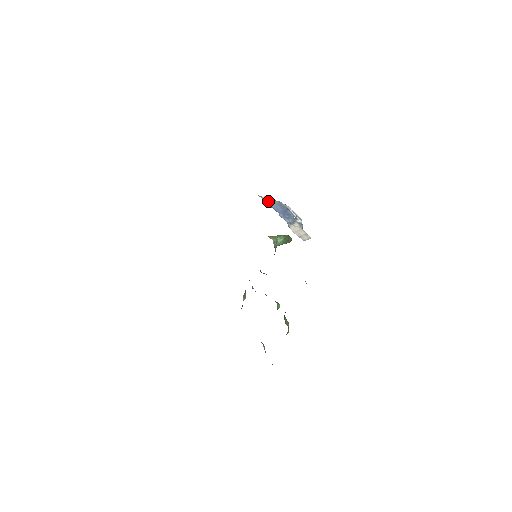
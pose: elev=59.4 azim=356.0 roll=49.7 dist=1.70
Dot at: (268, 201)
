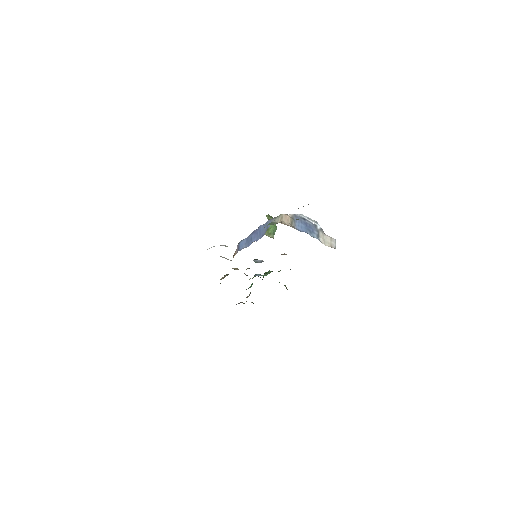
Dot at: (289, 223)
